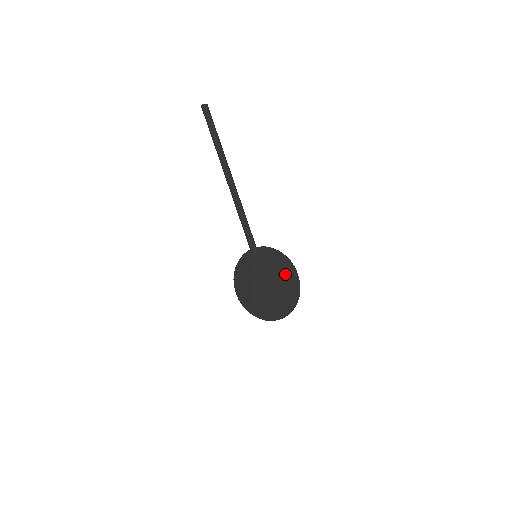
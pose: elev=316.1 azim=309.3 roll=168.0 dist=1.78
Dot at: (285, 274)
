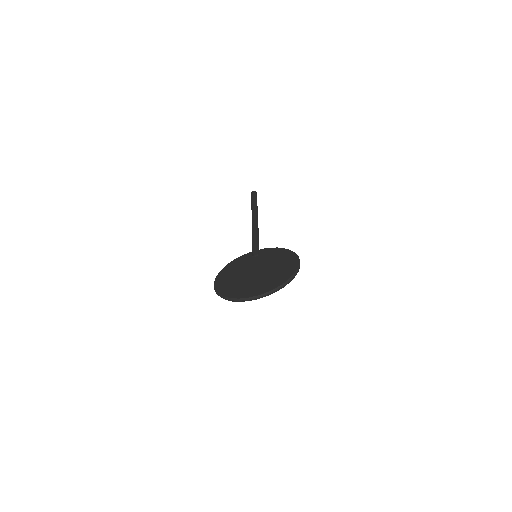
Dot at: (285, 261)
